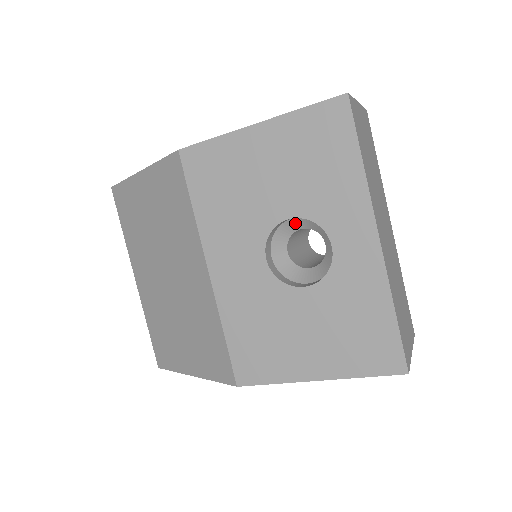
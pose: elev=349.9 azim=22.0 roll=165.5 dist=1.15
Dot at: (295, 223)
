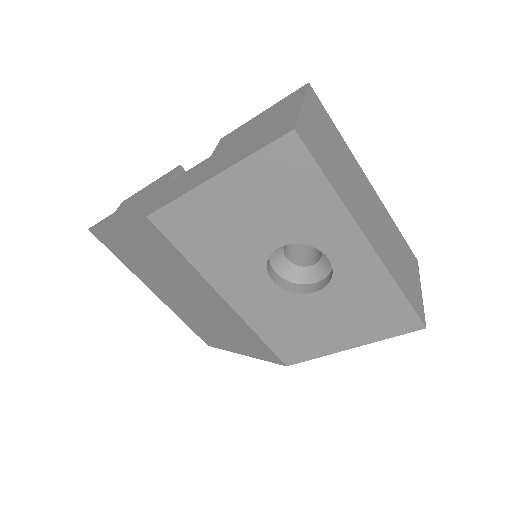
Dot at: occluded
